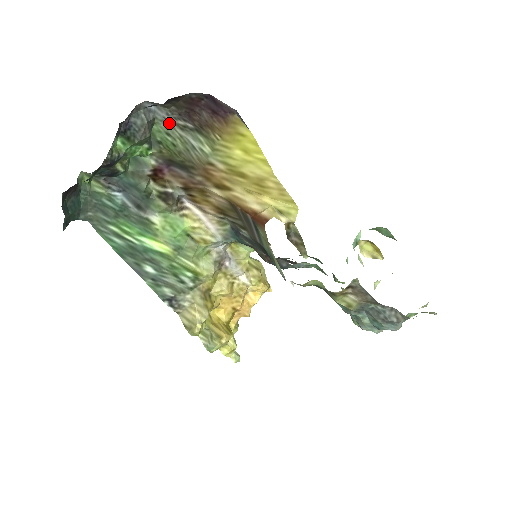
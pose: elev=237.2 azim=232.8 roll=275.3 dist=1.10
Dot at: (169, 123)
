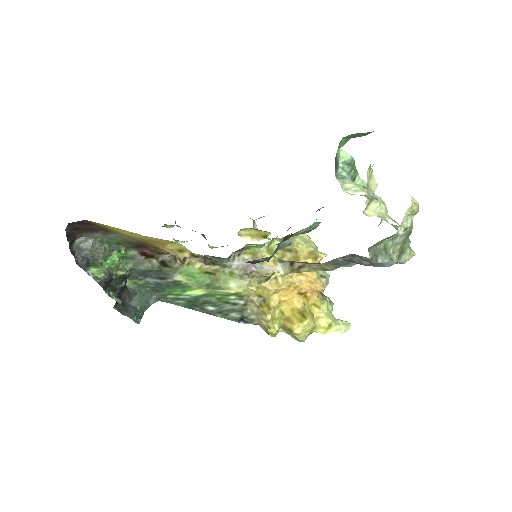
Dot at: (101, 235)
